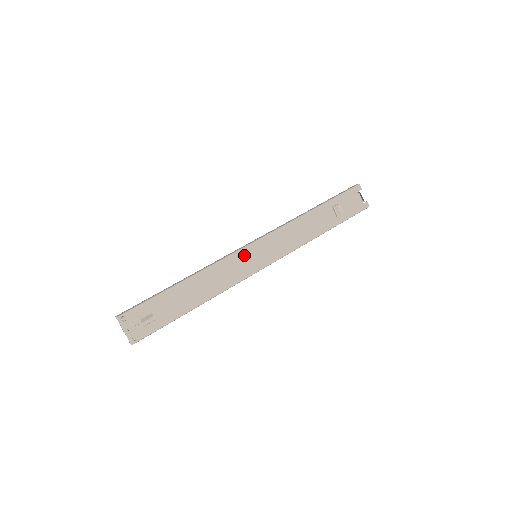
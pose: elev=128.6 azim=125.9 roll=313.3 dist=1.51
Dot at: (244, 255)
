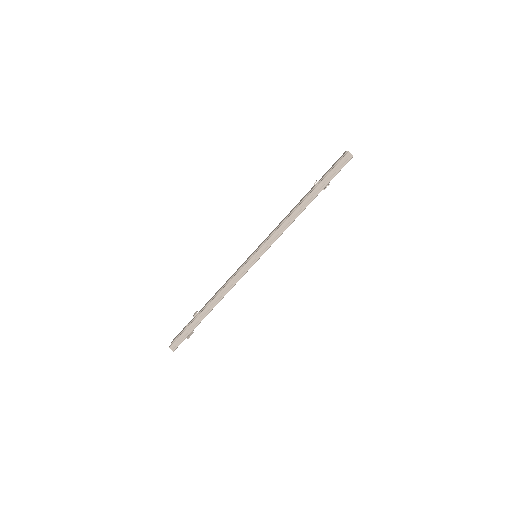
Dot at: occluded
